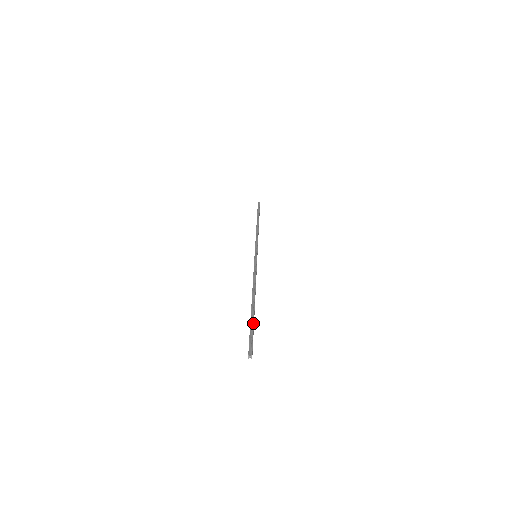
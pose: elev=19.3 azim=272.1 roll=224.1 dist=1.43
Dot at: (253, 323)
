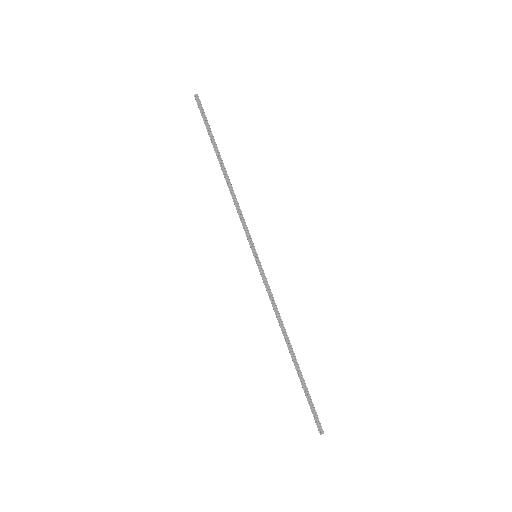
Dot at: (307, 388)
